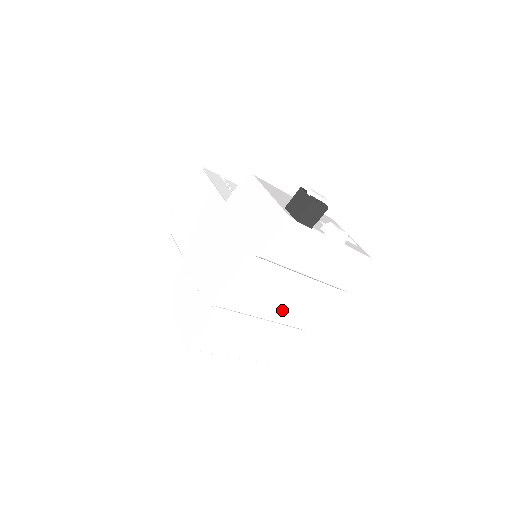
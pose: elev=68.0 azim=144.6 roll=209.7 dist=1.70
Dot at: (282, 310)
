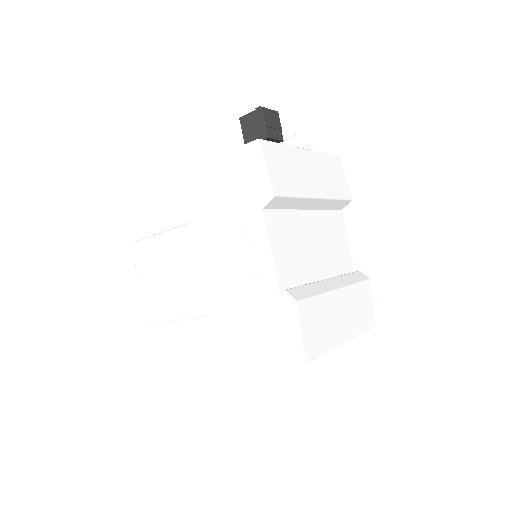
Dot at: (329, 262)
